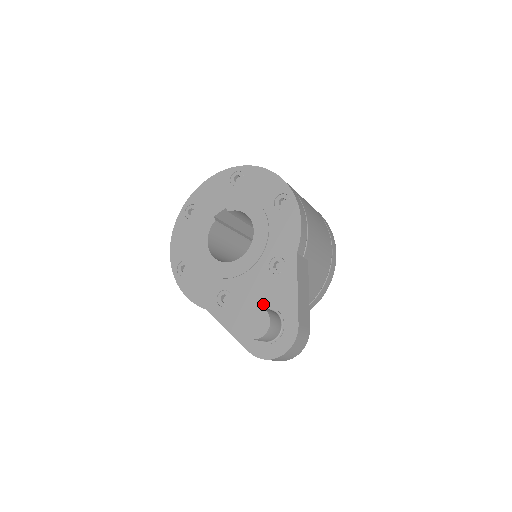
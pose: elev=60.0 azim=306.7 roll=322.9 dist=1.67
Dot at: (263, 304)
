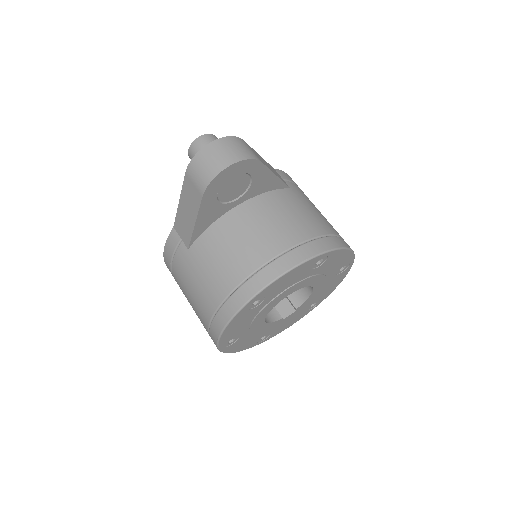
Dot at: occluded
